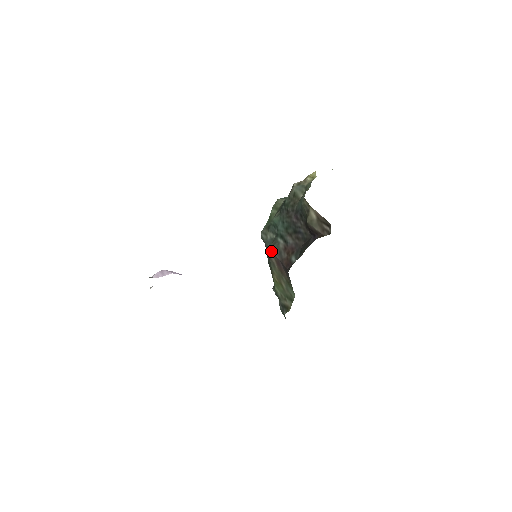
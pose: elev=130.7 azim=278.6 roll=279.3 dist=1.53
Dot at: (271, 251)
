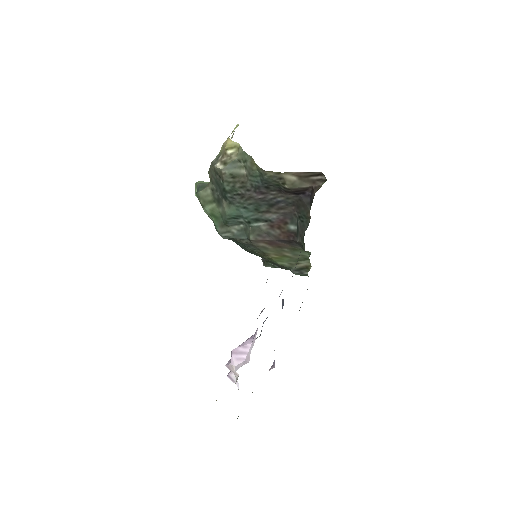
Dot at: (256, 240)
